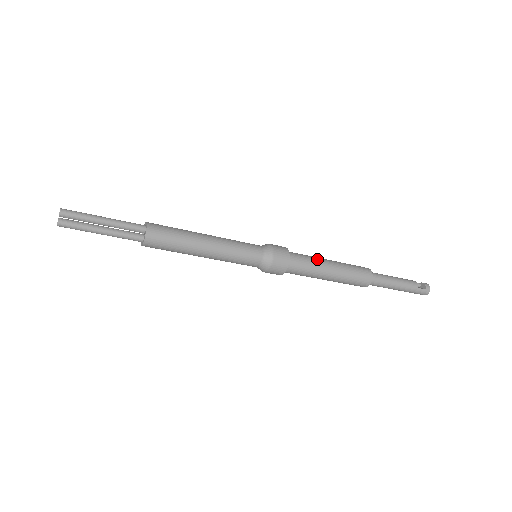
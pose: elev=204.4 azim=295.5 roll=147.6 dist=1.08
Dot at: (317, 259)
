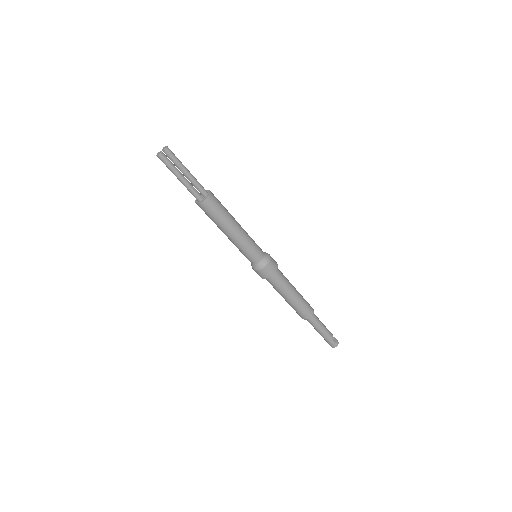
Dot at: (289, 282)
